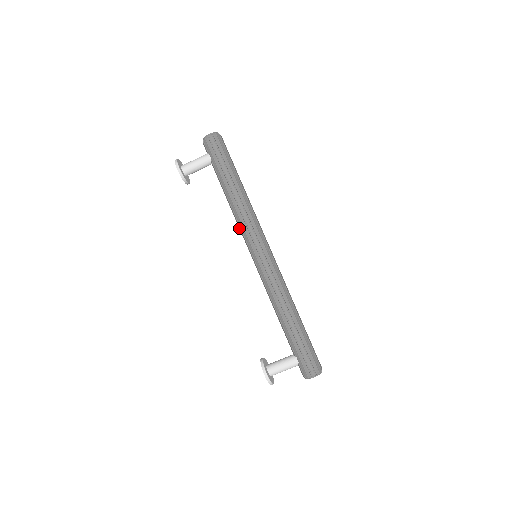
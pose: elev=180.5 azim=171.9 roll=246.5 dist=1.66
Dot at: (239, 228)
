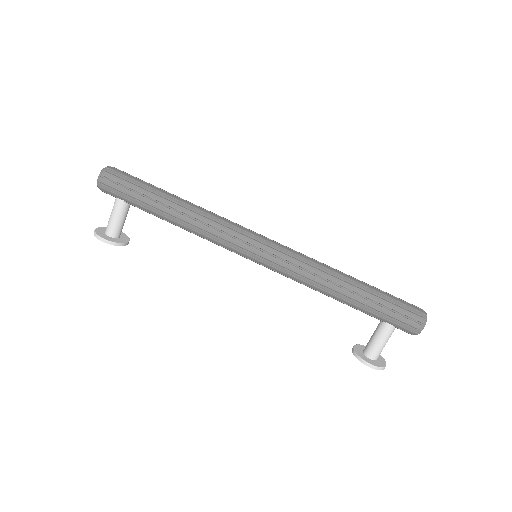
Dot at: occluded
